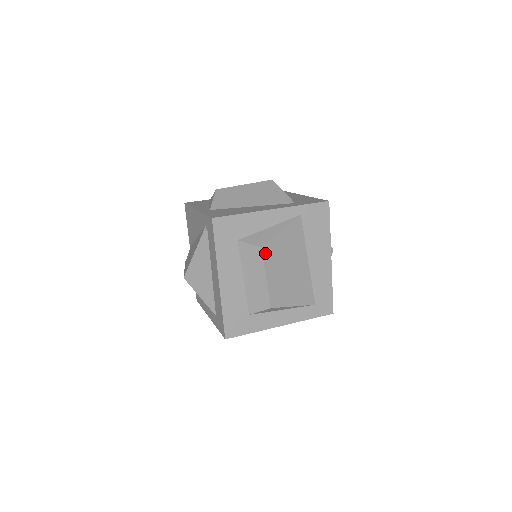
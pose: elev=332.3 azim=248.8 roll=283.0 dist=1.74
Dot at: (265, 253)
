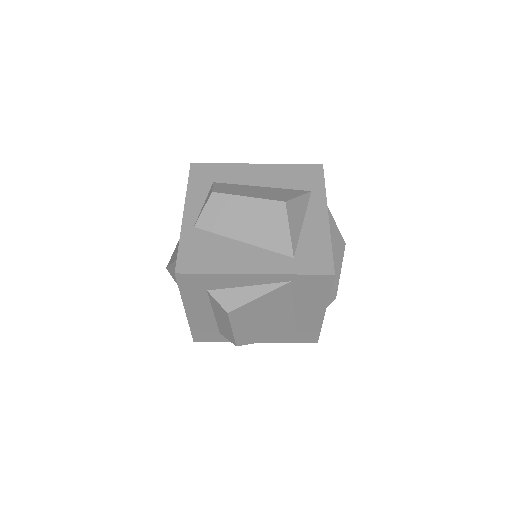
Dot at: (232, 316)
